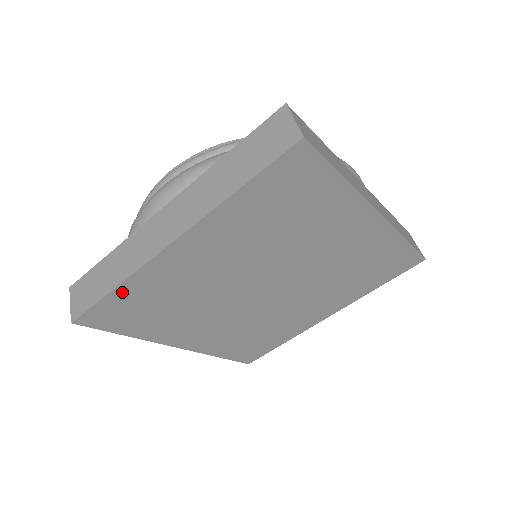
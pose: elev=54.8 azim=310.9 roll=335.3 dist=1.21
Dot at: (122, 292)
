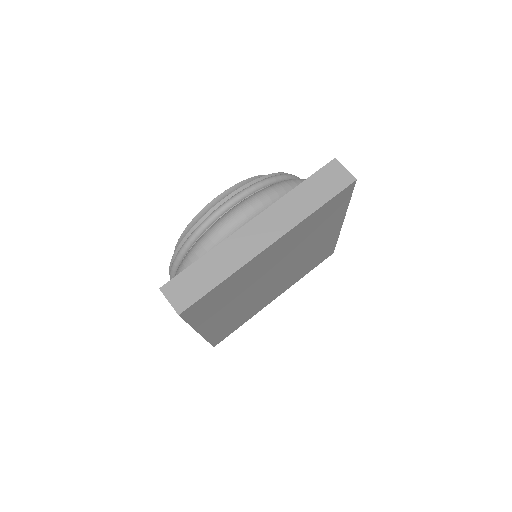
Dot at: (223, 284)
